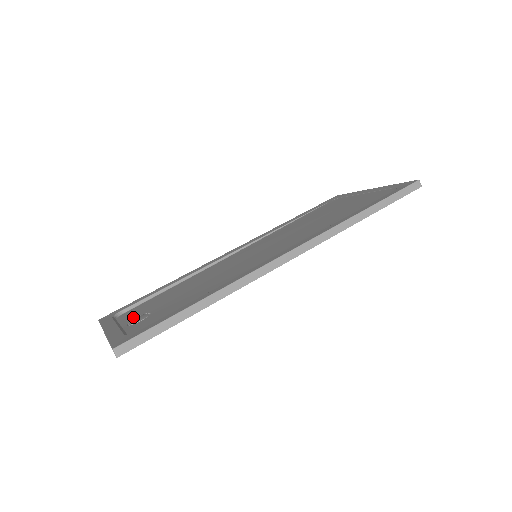
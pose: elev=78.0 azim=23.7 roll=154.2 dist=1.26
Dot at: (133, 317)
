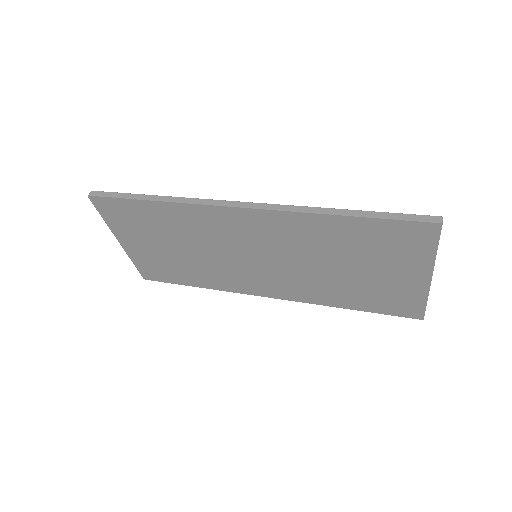
Dot at: (149, 253)
